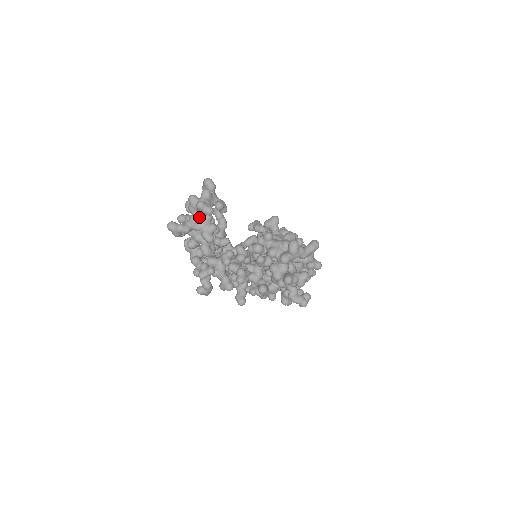
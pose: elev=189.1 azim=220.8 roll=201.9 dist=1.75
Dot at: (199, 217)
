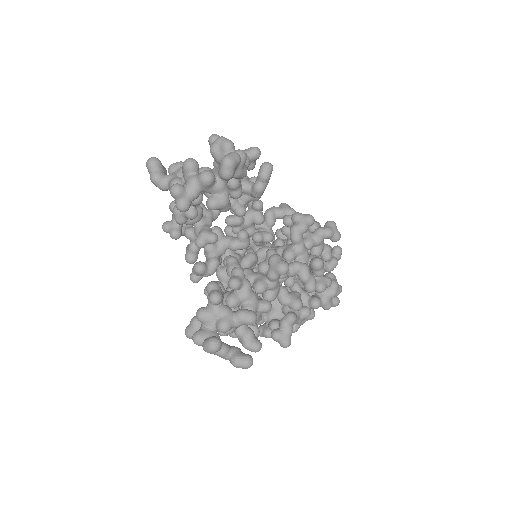
Dot at: occluded
